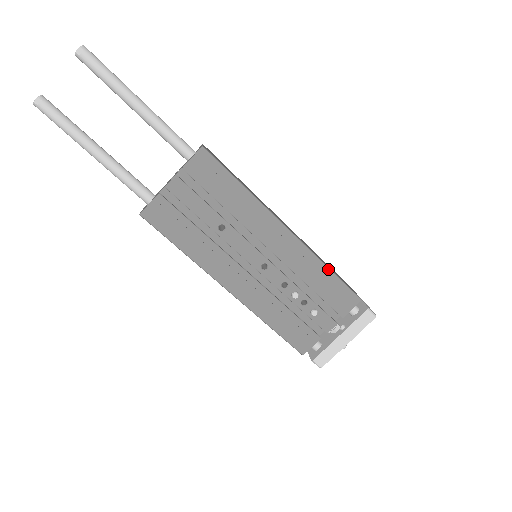
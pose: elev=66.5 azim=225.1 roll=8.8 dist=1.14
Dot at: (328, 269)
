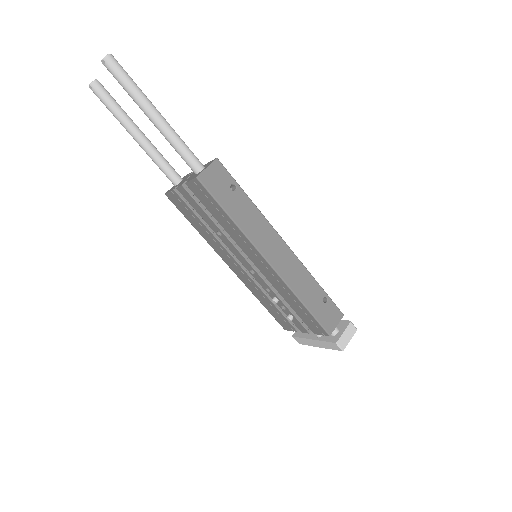
Dot at: (302, 303)
